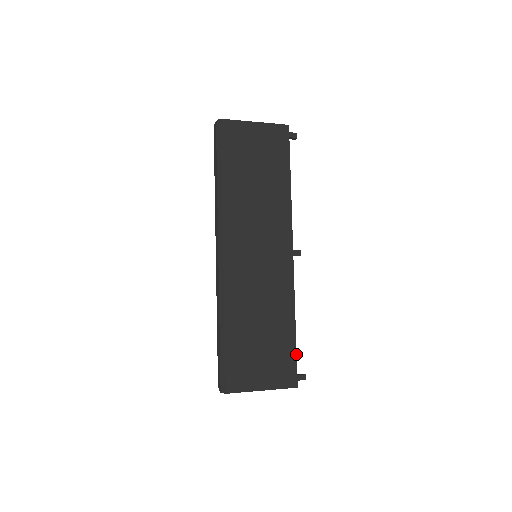
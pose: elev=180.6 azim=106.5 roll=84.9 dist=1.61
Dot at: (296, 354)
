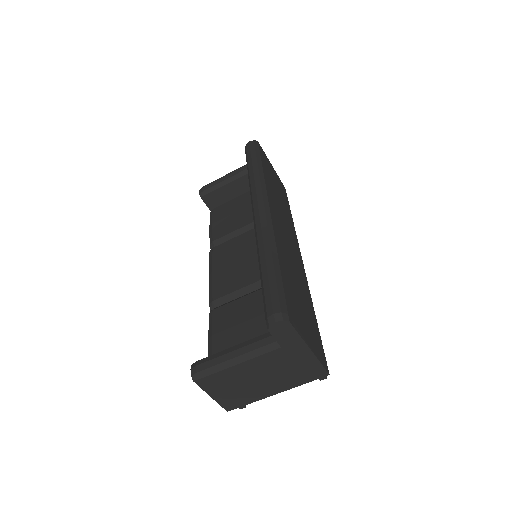
Dot at: (321, 341)
